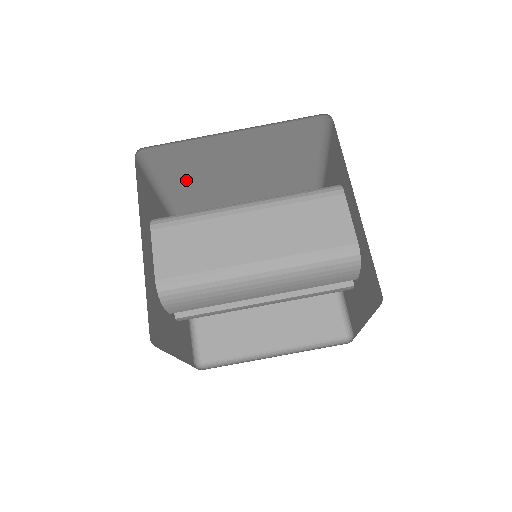
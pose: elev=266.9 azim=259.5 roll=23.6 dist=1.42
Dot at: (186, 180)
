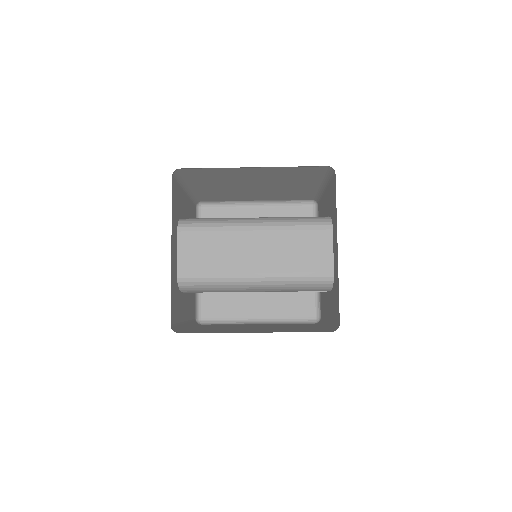
Dot at: (209, 183)
